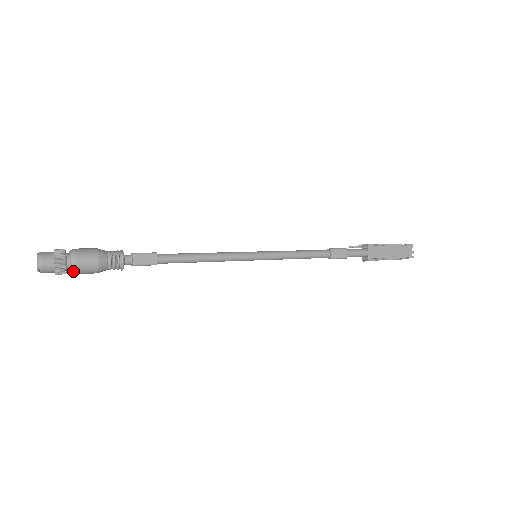
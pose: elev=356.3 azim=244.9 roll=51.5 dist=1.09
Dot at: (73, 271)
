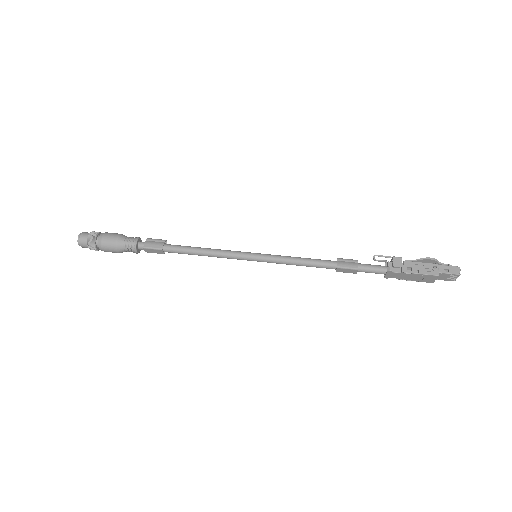
Dot at: occluded
